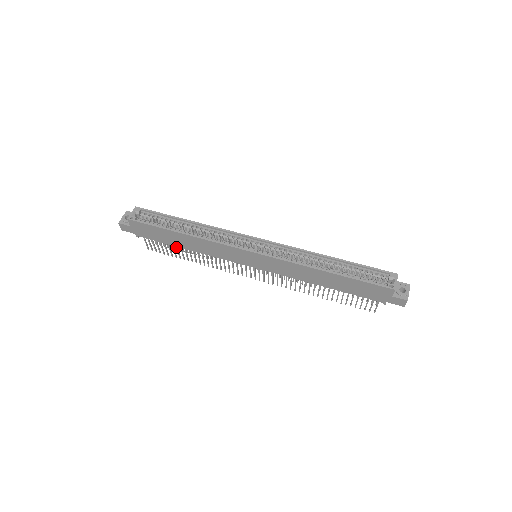
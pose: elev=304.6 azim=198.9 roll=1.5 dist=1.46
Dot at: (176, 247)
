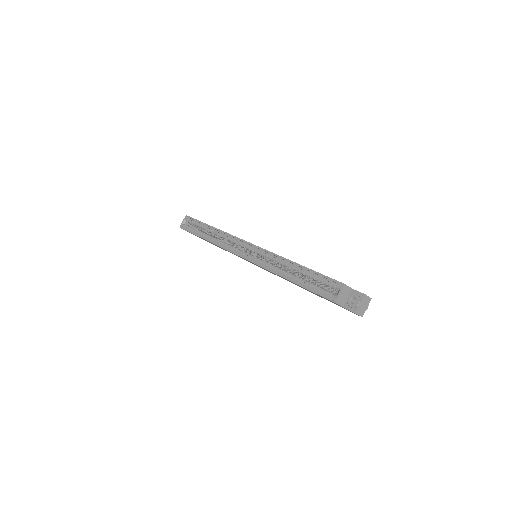
Dot at: occluded
